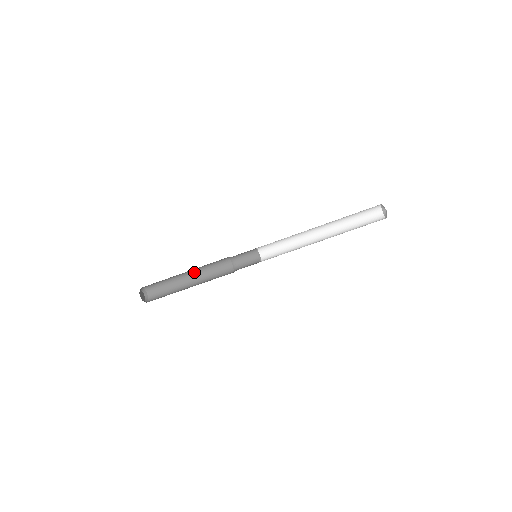
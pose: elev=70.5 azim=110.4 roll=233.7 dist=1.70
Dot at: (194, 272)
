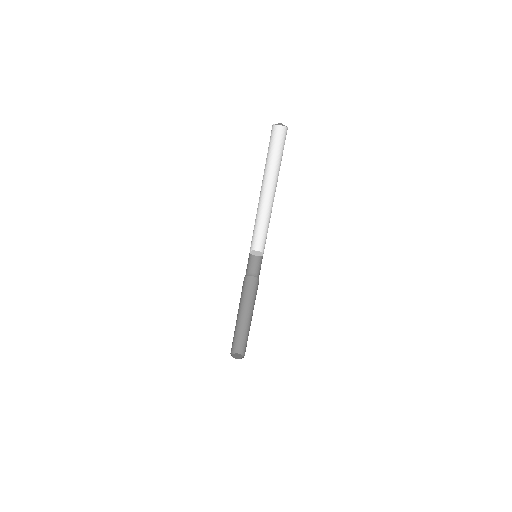
Dot at: (246, 308)
